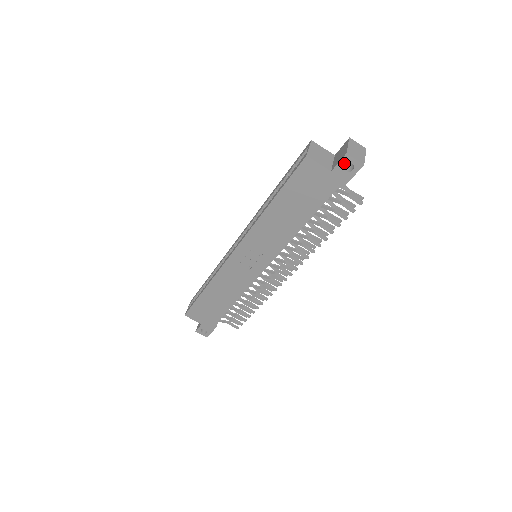
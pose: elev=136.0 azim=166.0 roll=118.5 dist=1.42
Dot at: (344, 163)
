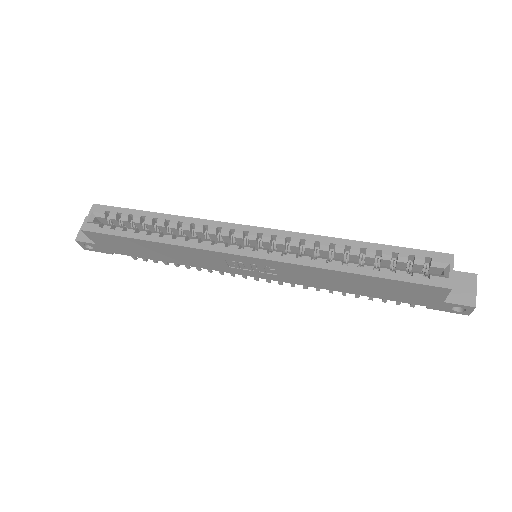
Dot at: (462, 307)
